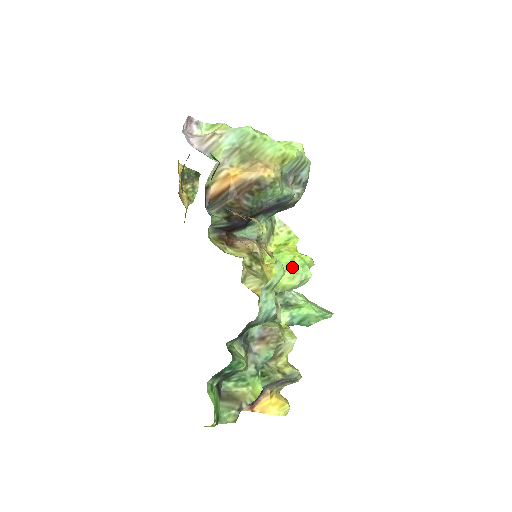
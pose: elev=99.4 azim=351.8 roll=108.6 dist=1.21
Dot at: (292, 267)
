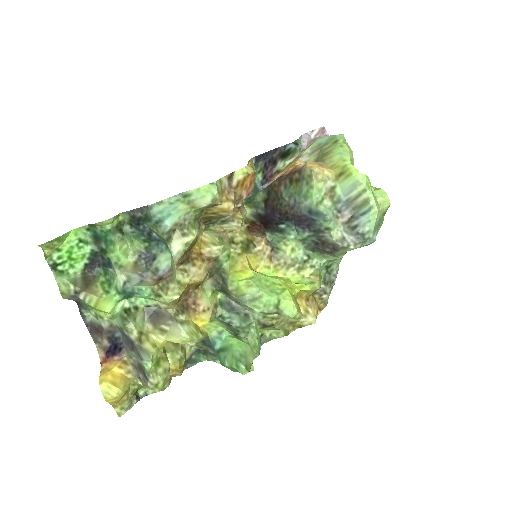
Dot at: (264, 283)
